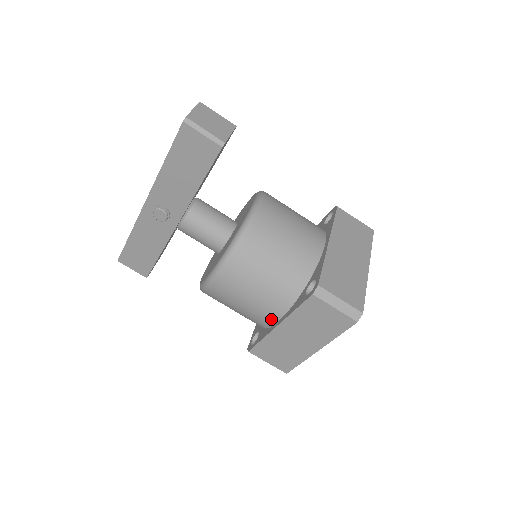
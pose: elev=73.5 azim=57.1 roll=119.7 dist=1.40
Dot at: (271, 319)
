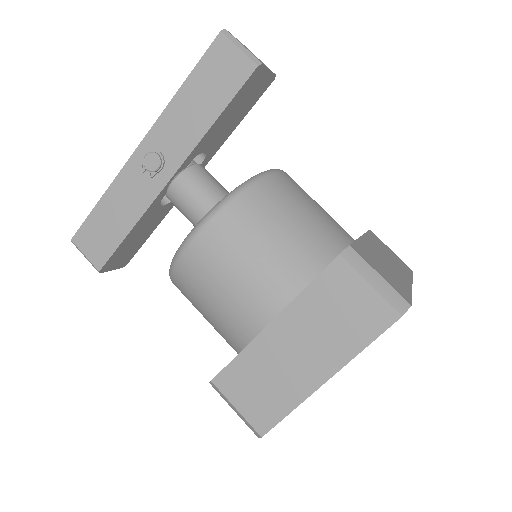
Dot at: (262, 315)
